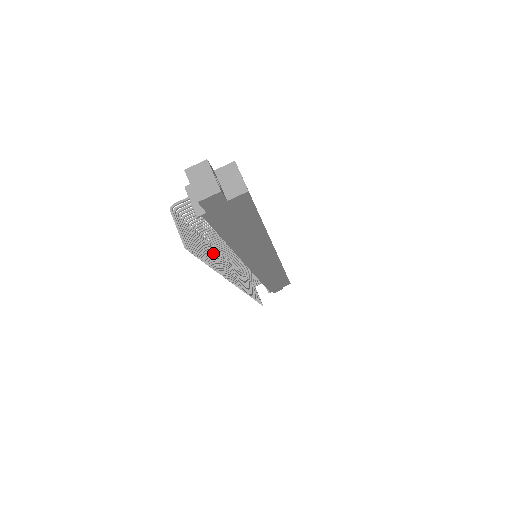
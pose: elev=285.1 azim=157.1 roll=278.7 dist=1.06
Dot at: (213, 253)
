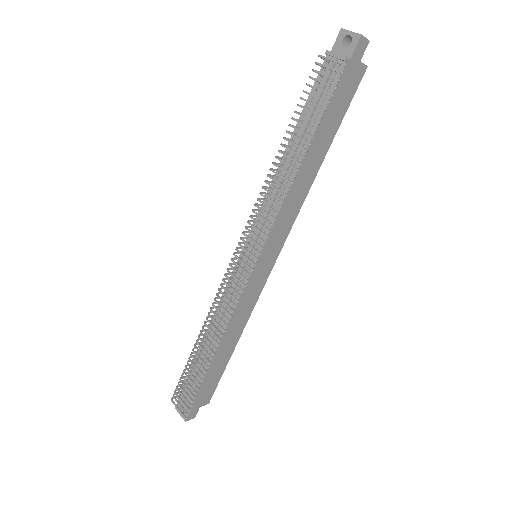
Dot at: (277, 174)
